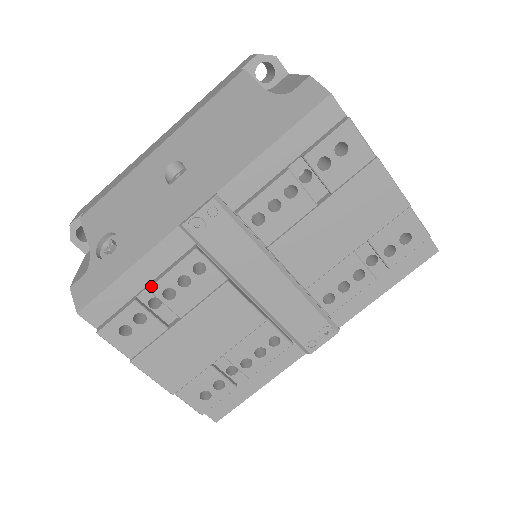
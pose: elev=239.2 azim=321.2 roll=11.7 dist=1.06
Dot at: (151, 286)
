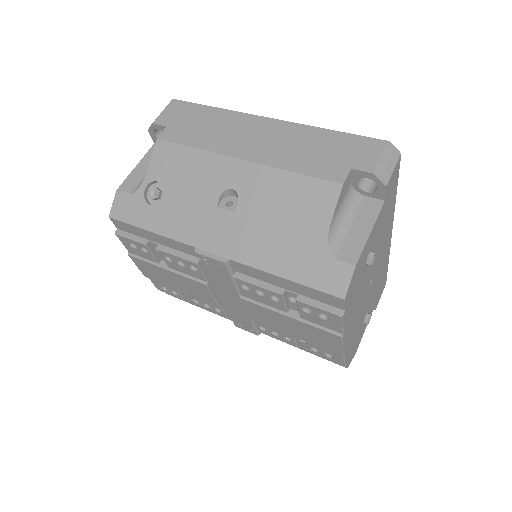
Dot at: (159, 249)
